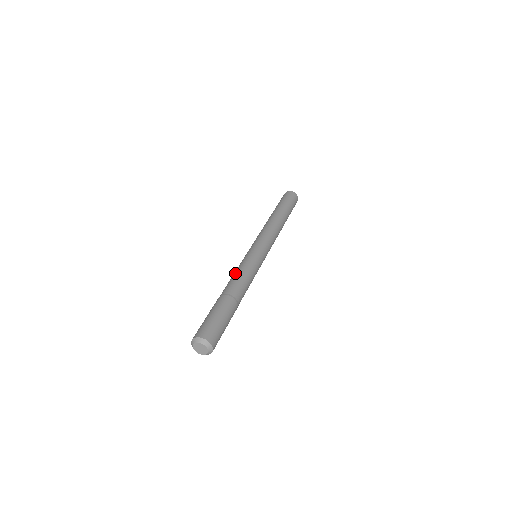
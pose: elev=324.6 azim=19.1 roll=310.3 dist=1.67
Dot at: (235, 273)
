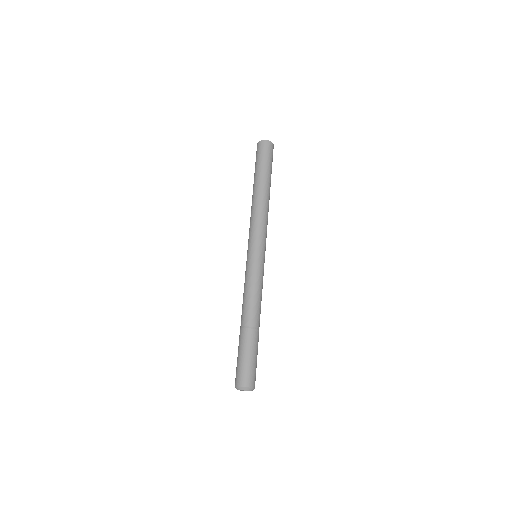
Dot at: (249, 294)
